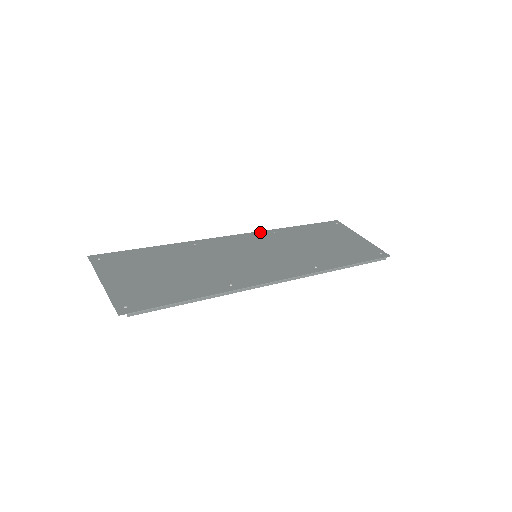
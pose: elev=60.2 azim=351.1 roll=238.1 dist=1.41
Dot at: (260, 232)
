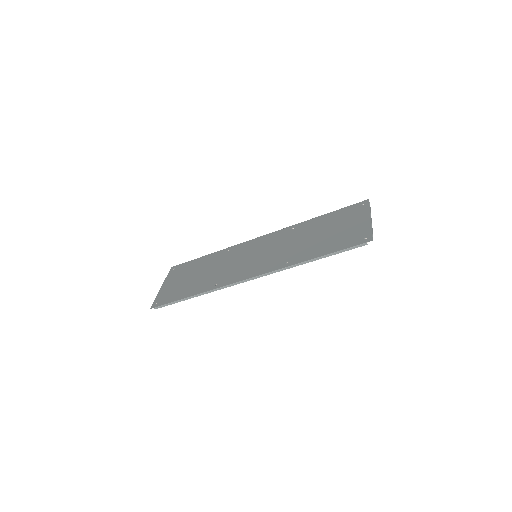
Dot at: (282, 230)
